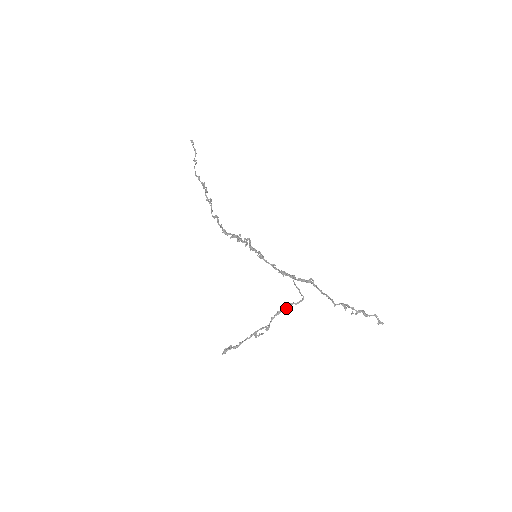
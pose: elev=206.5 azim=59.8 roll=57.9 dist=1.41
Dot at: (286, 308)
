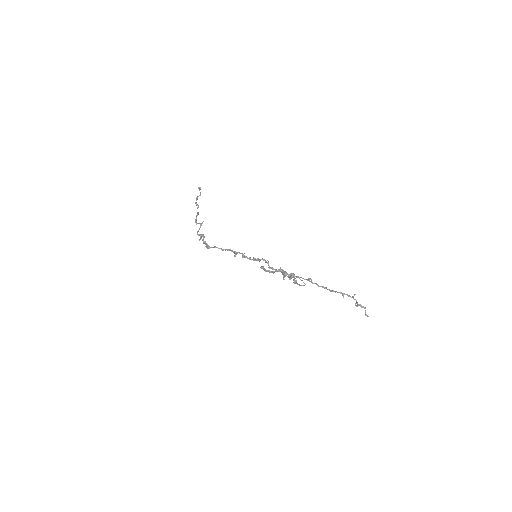
Dot at: (296, 281)
